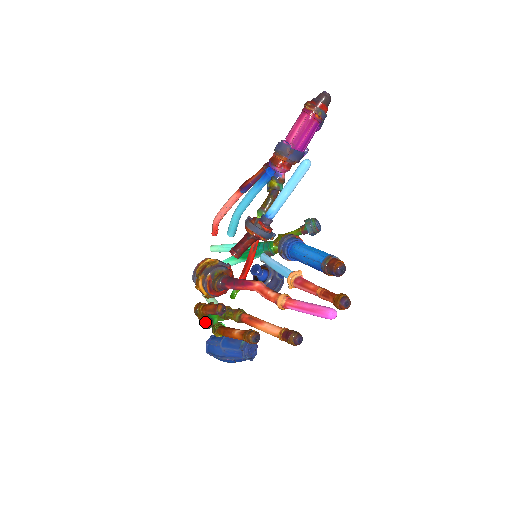
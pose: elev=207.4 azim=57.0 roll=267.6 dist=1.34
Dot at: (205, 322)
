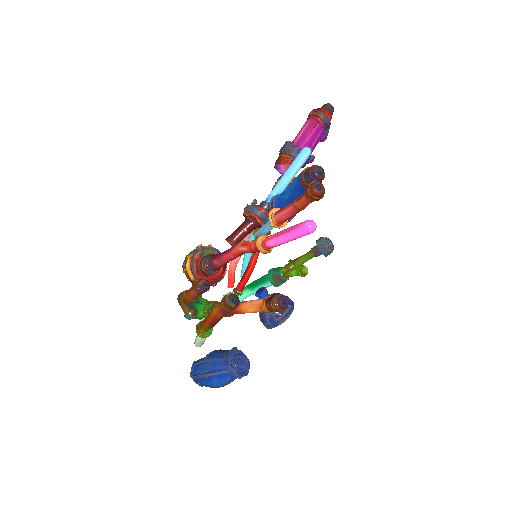
Dot at: (187, 309)
